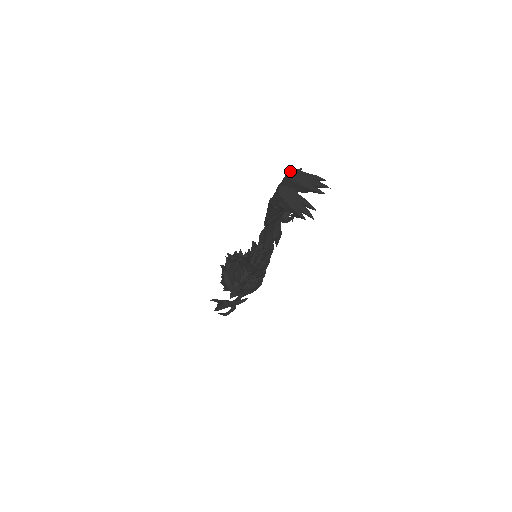
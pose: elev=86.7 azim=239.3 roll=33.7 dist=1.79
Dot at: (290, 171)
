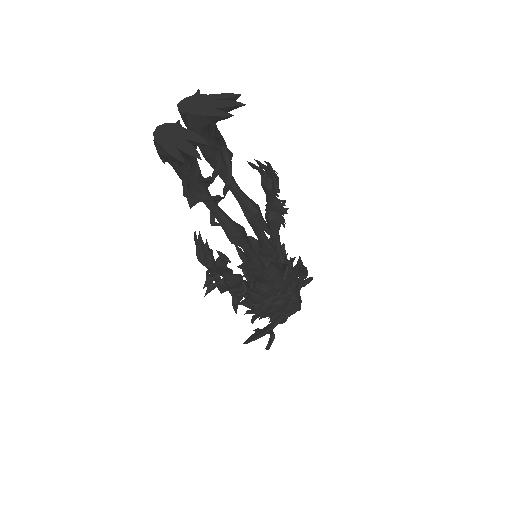
Dot at: (182, 100)
